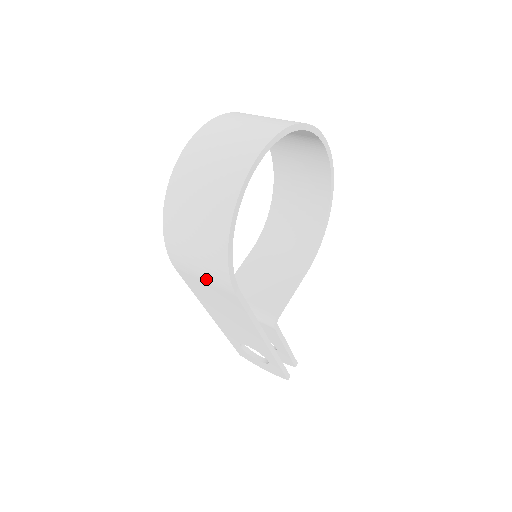
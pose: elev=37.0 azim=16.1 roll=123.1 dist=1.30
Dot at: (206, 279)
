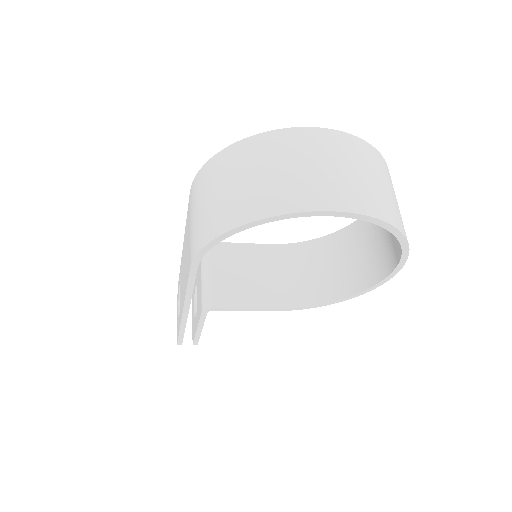
Dot at: (191, 228)
